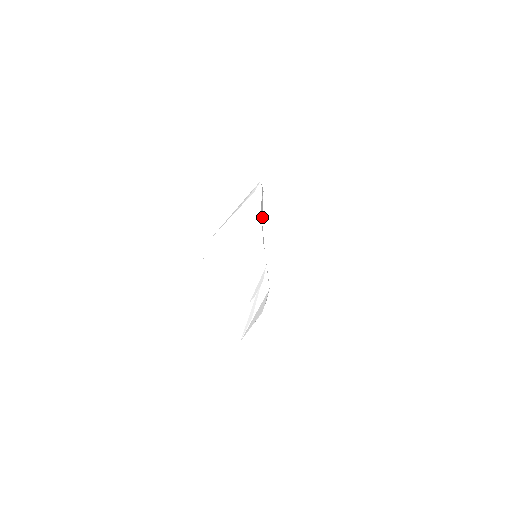
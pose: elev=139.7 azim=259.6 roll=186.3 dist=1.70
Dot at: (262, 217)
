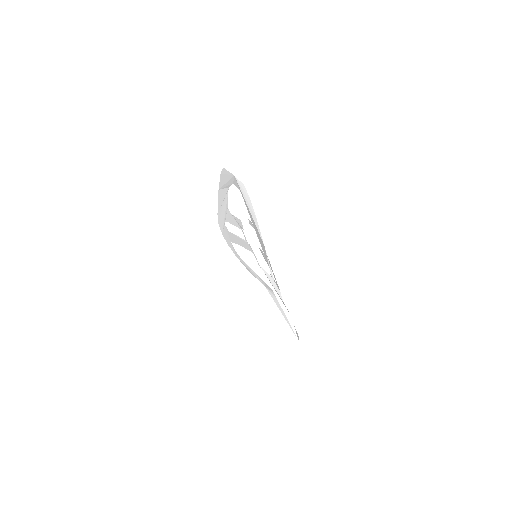
Dot at: (228, 220)
